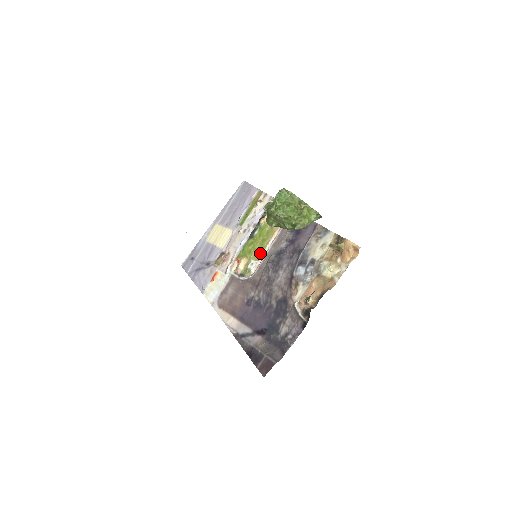
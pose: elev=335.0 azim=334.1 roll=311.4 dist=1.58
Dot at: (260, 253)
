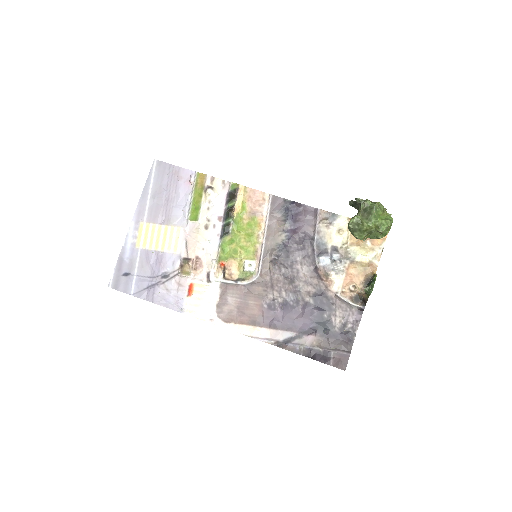
Dot at: (253, 251)
